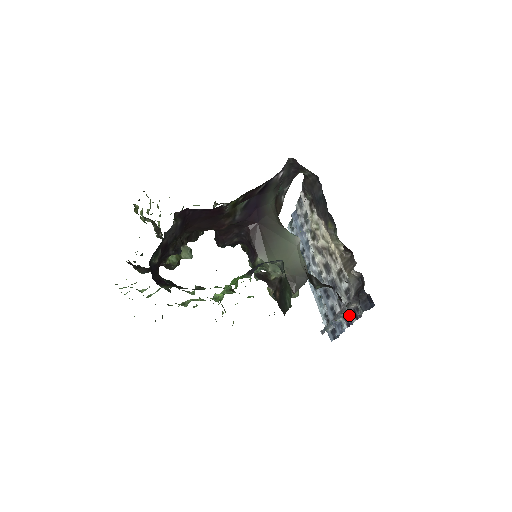
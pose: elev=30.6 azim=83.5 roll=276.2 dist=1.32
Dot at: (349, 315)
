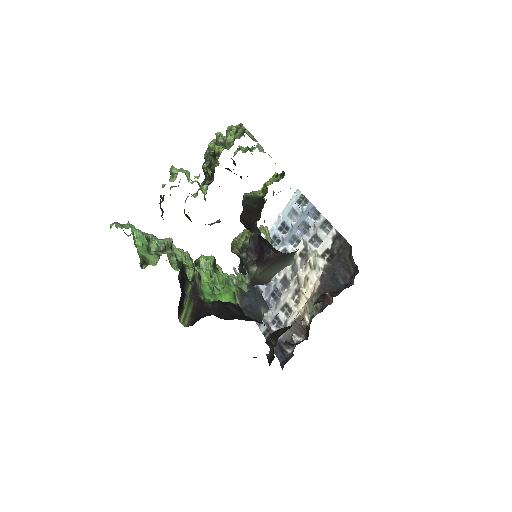
Dot at: occluded
